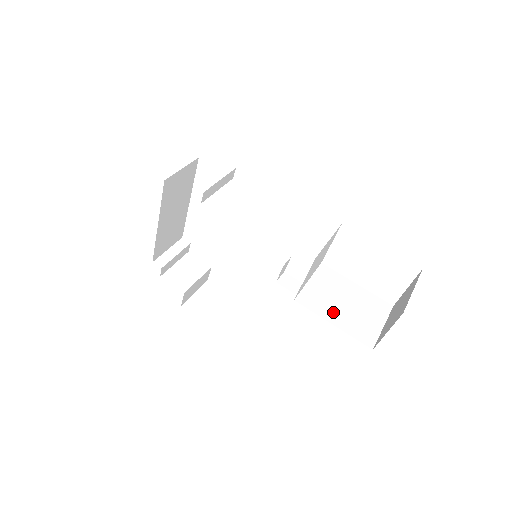
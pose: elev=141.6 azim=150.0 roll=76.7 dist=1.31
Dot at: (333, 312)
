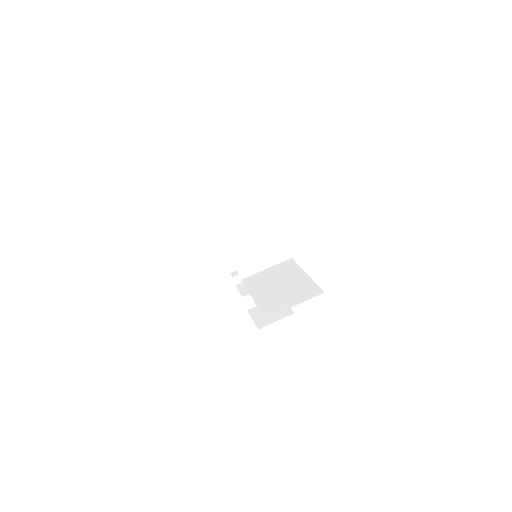
Dot at: (262, 290)
